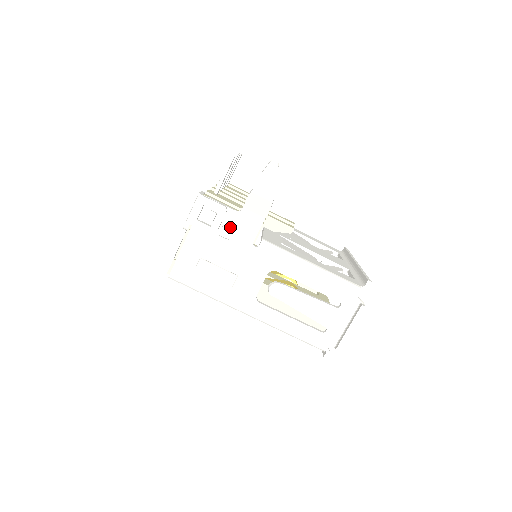
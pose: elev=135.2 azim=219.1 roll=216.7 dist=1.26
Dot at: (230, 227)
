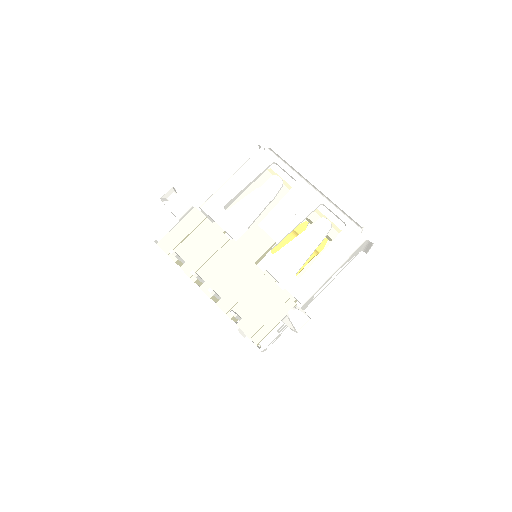
Dot at: occluded
